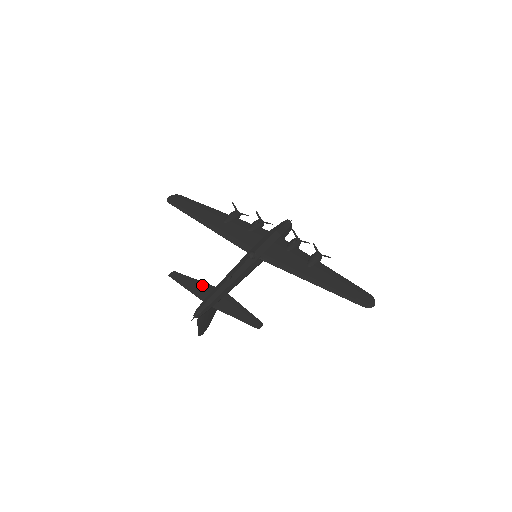
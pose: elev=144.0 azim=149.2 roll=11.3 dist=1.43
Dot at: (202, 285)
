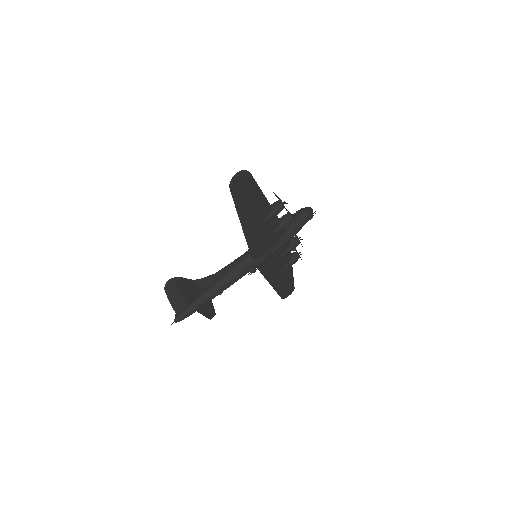
Dot at: (196, 290)
